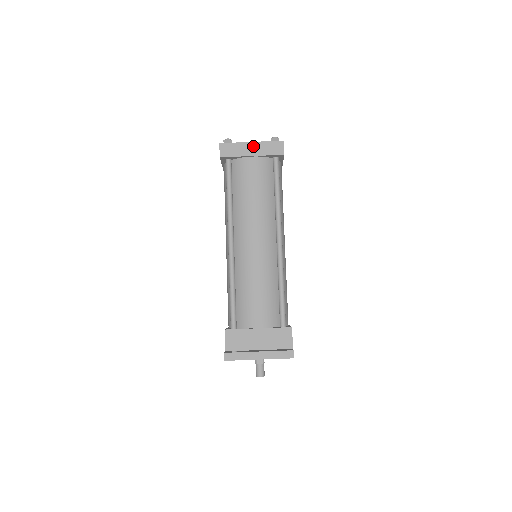
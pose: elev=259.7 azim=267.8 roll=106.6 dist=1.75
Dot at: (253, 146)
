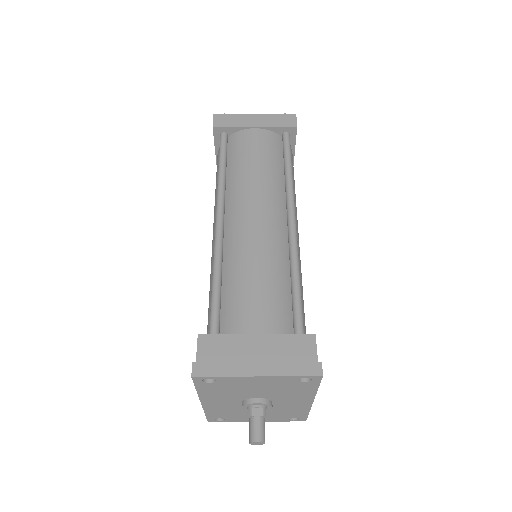
Dot at: (257, 118)
